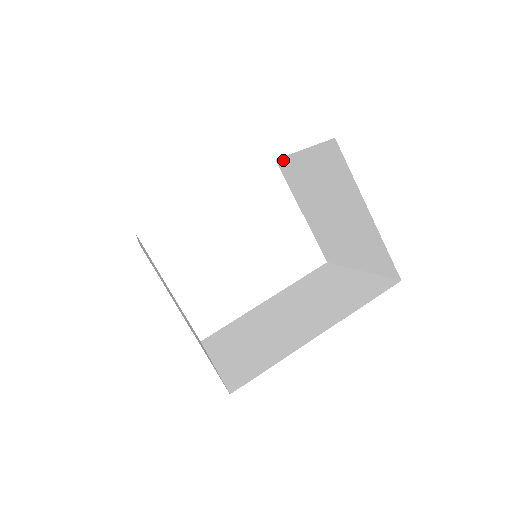
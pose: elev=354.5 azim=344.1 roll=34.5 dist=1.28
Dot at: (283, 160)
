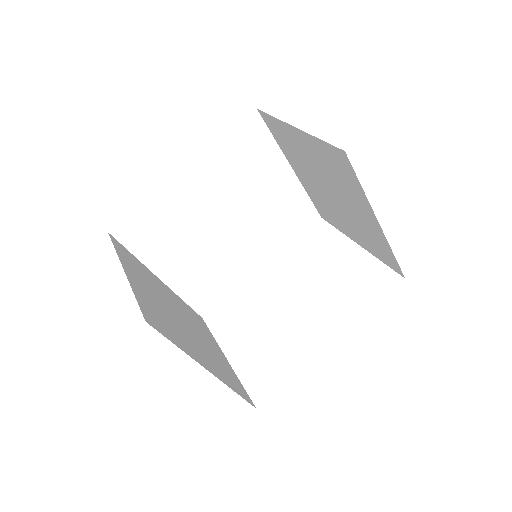
Dot at: (315, 206)
